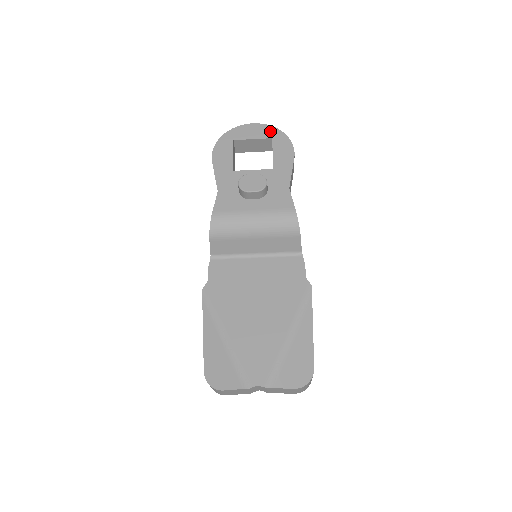
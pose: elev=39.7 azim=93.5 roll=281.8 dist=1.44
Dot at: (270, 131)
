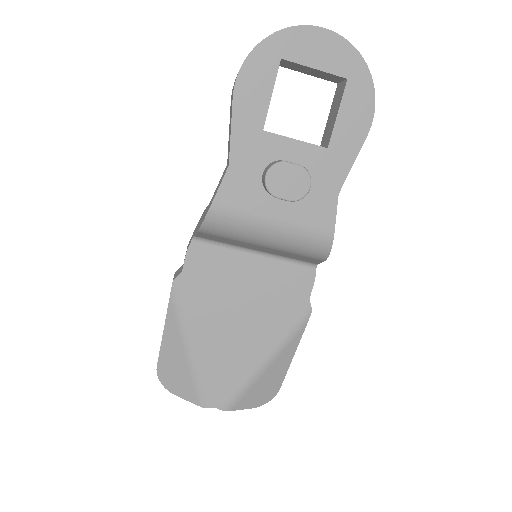
Dot at: (349, 60)
